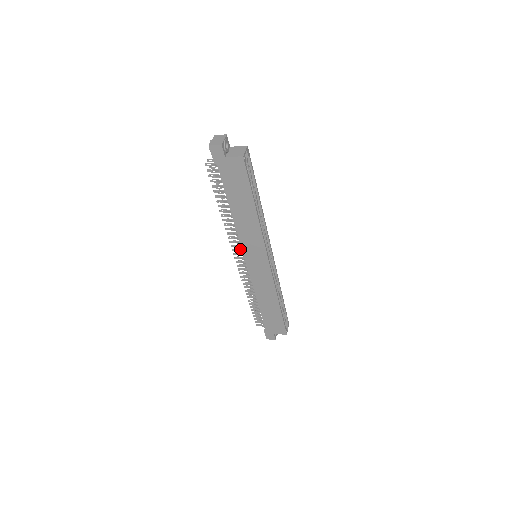
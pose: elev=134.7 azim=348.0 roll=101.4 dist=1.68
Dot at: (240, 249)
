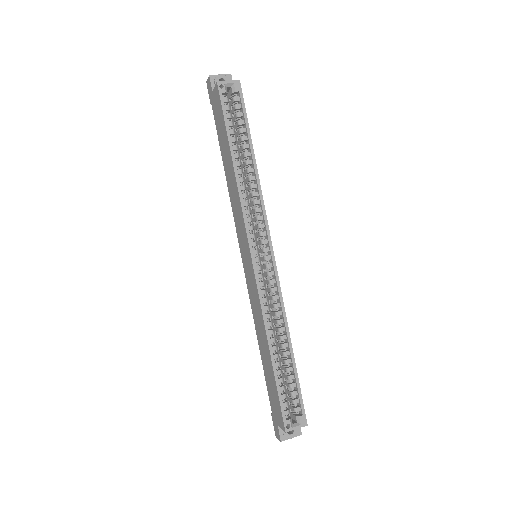
Dot at: occluded
